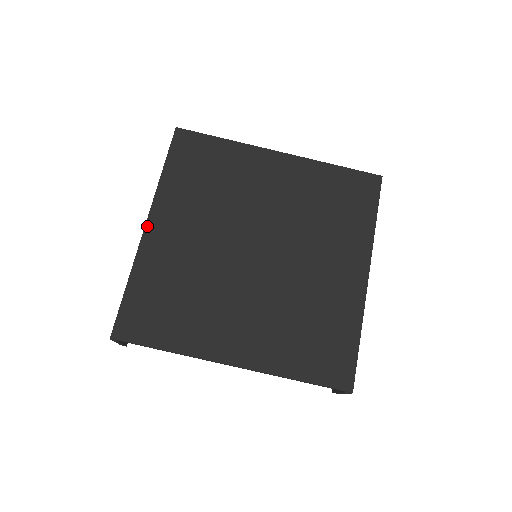
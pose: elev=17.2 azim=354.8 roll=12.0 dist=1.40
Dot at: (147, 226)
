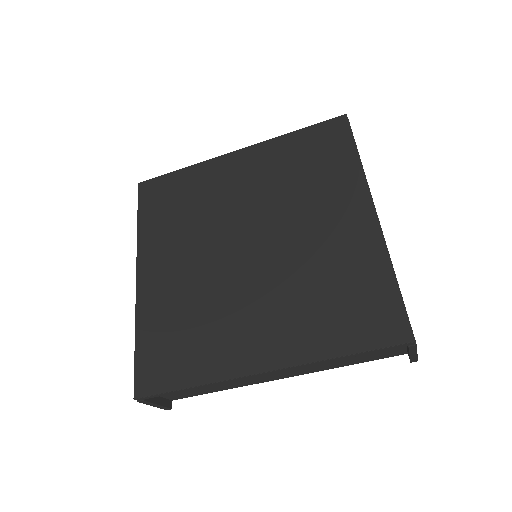
Dot at: (138, 278)
